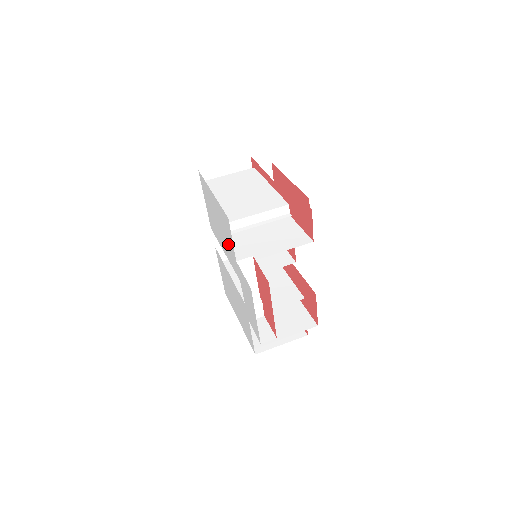
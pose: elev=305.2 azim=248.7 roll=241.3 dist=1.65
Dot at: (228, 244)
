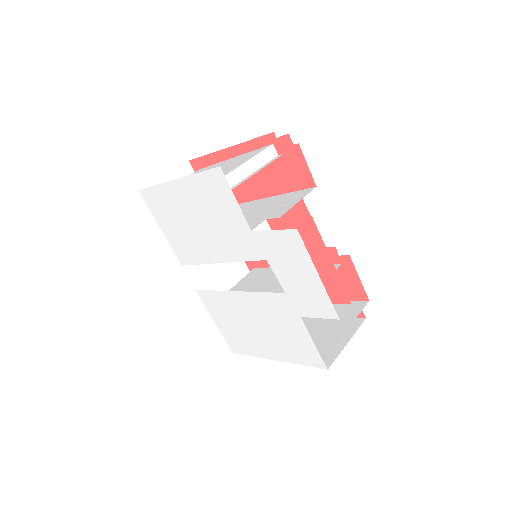
Dot at: (227, 226)
